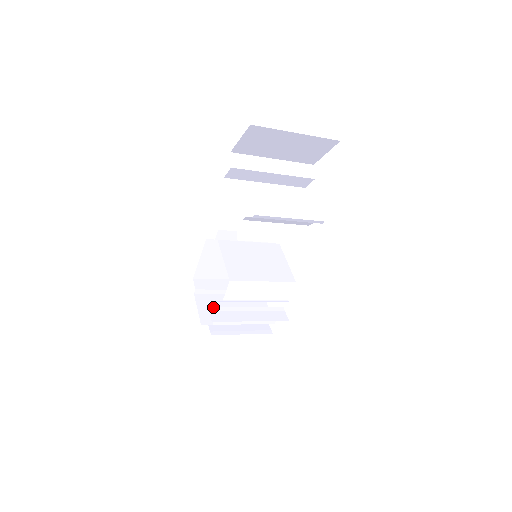
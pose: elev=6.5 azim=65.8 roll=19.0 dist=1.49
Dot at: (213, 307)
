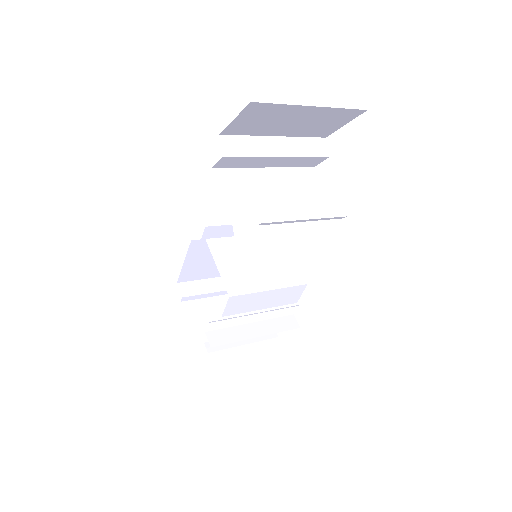
Dot at: (209, 326)
